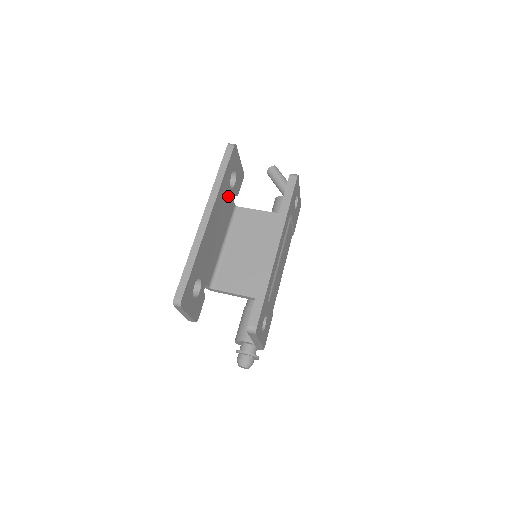
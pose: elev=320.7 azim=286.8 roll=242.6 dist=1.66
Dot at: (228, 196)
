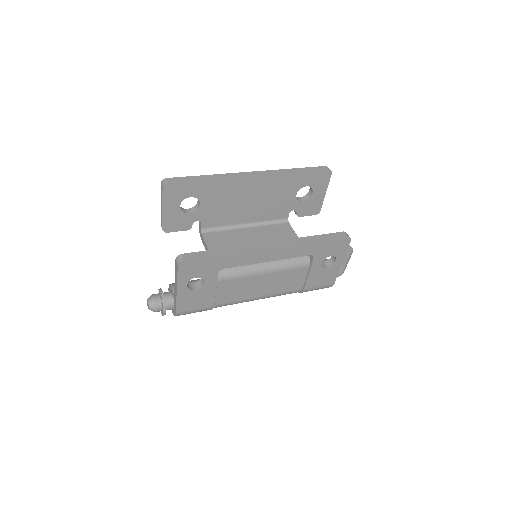
Dot at: (287, 197)
